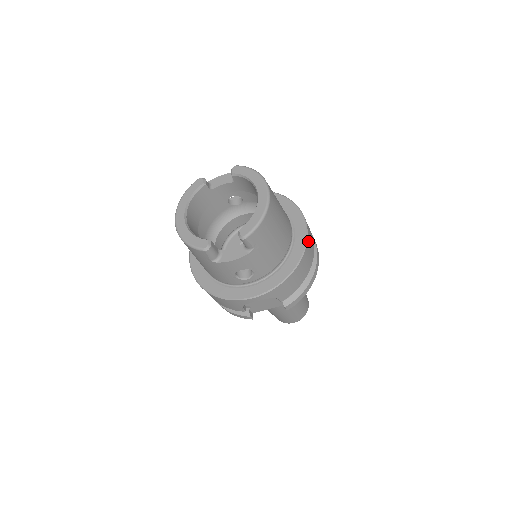
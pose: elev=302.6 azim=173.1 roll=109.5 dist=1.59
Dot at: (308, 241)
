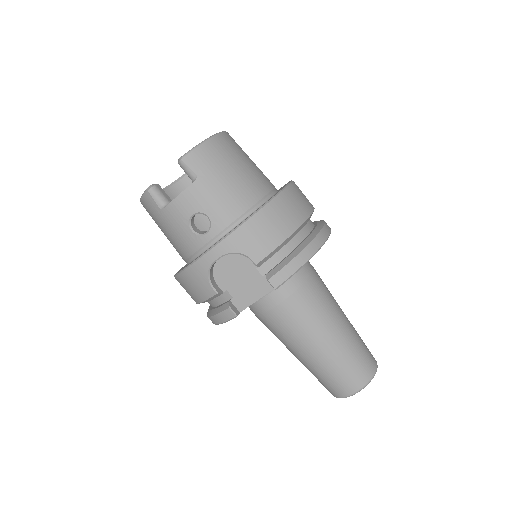
Dot at: (289, 191)
